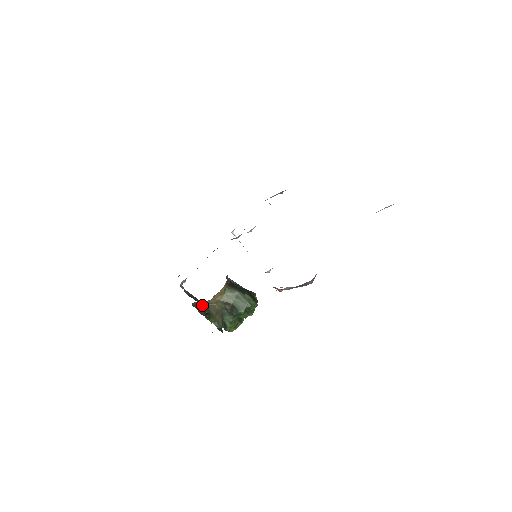
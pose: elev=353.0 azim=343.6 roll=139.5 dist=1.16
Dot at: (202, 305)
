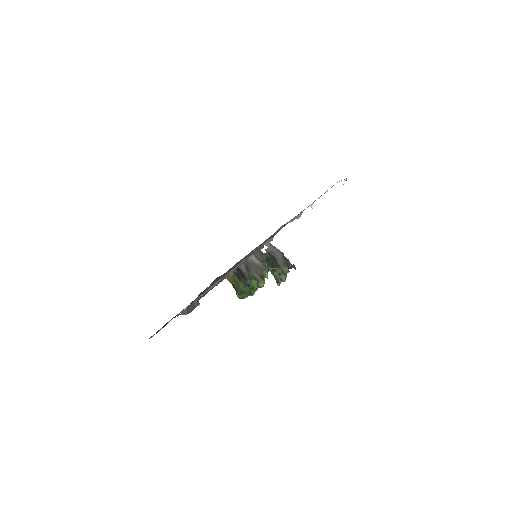
Dot at: occluded
